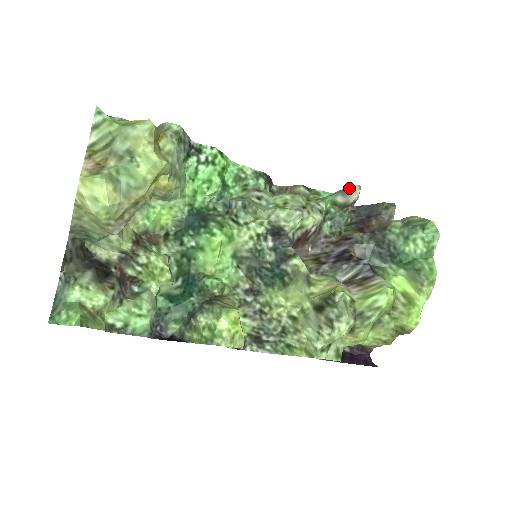
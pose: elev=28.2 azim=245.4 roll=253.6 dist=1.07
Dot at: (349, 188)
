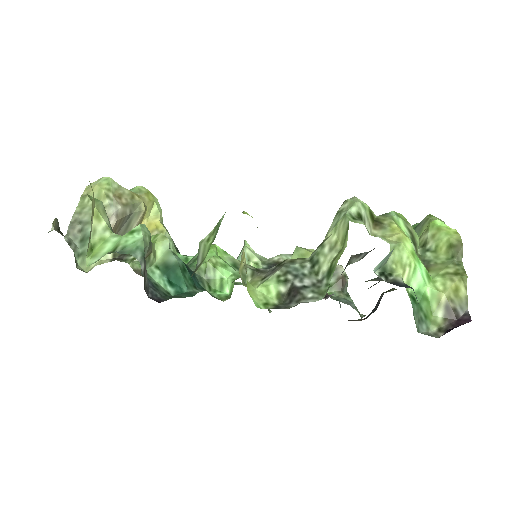
Dot at: occluded
